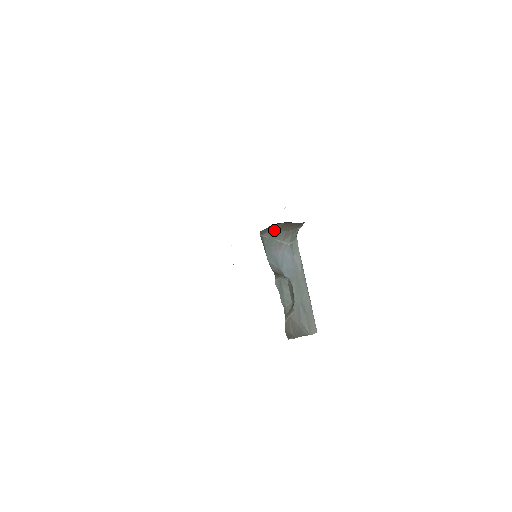
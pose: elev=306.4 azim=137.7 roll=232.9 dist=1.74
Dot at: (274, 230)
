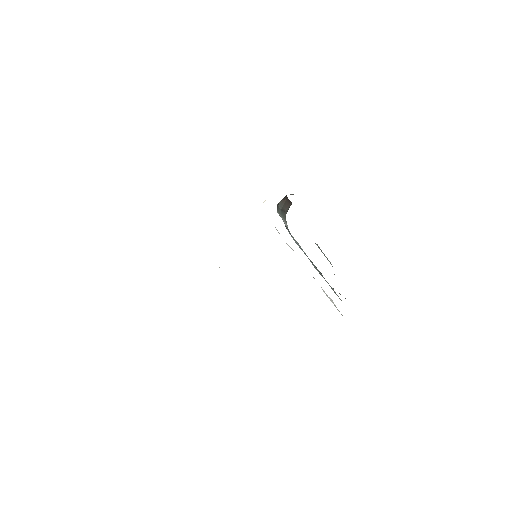
Dot at: (280, 209)
